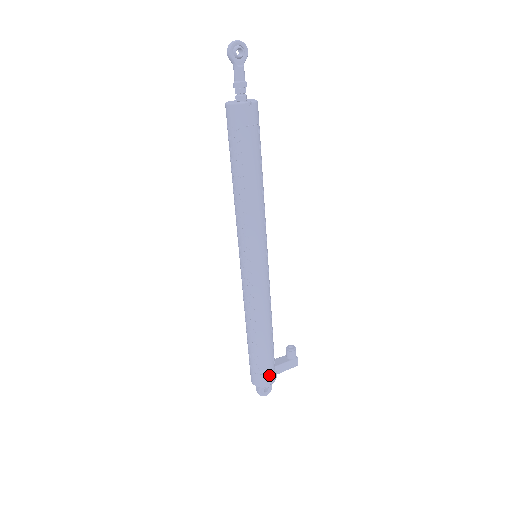
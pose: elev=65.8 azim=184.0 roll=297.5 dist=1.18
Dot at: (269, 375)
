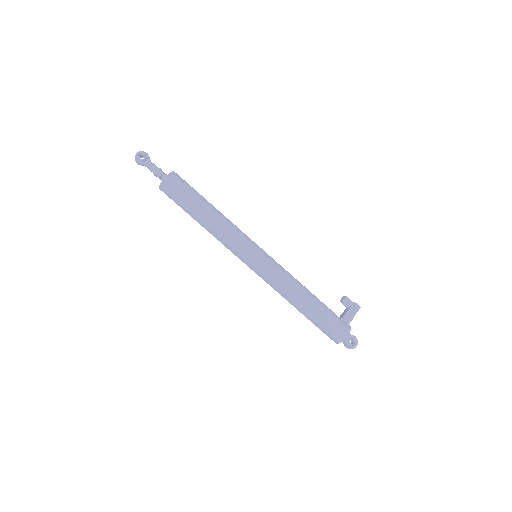
Dot at: (340, 327)
